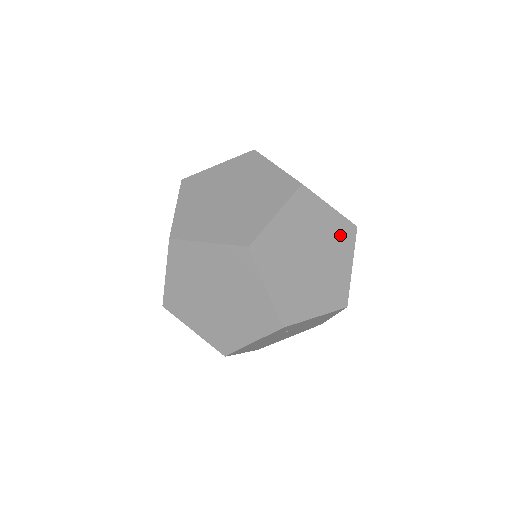
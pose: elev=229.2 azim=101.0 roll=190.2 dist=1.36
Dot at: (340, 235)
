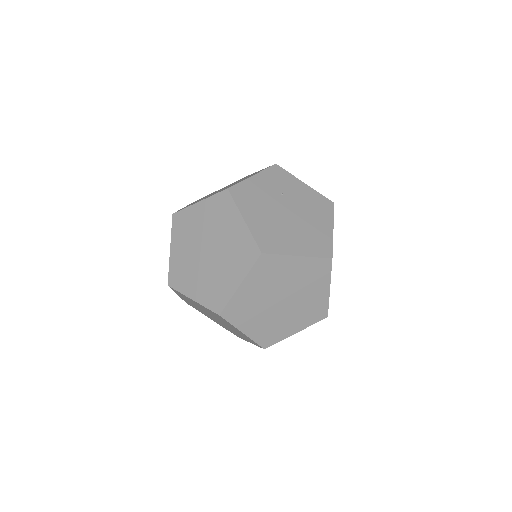
Dot at: occluded
